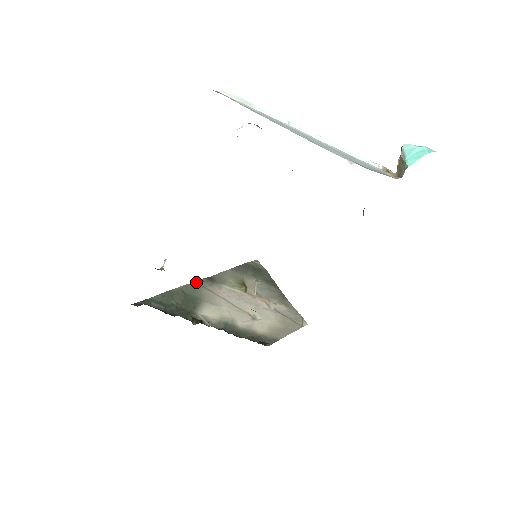
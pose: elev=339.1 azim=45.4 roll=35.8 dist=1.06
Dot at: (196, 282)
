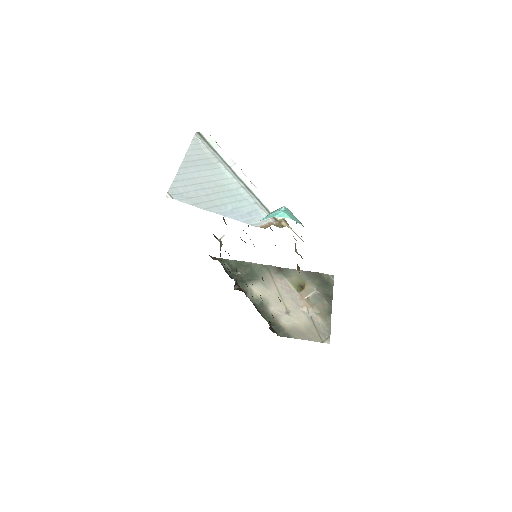
Dot at: (267, 266)
